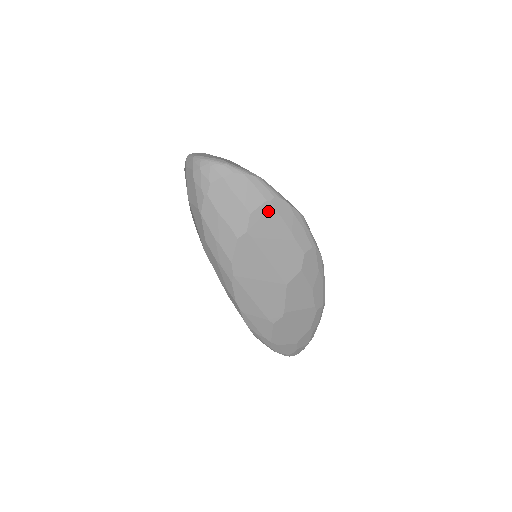
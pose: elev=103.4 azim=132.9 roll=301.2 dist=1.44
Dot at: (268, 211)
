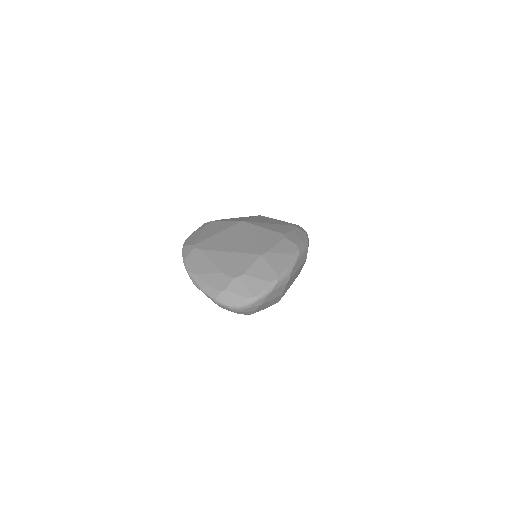
Dot at: (289, 282)
